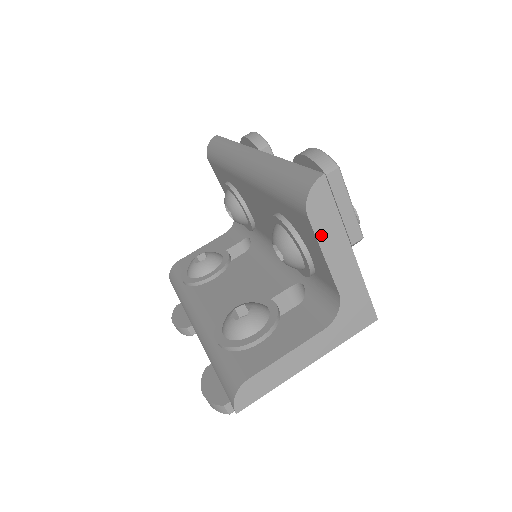
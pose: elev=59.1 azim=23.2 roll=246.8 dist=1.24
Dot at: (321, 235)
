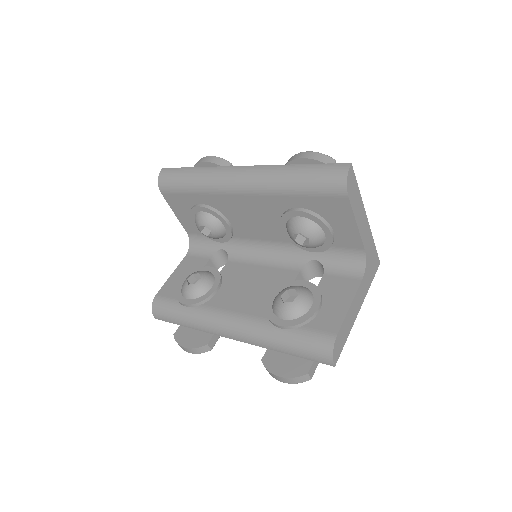
Dot at: (354, 209)
